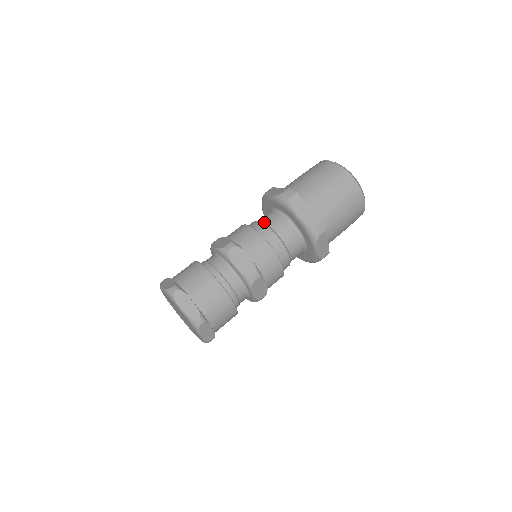
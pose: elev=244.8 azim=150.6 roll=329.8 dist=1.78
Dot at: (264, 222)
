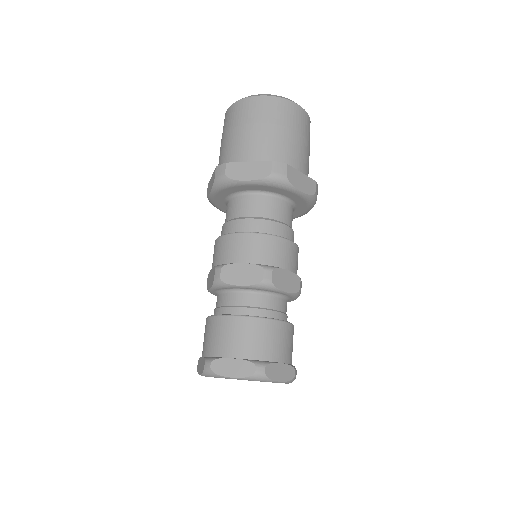
Dot at: (229, 220)
